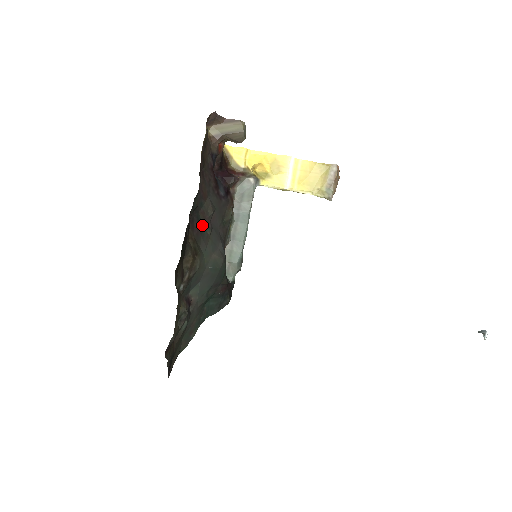
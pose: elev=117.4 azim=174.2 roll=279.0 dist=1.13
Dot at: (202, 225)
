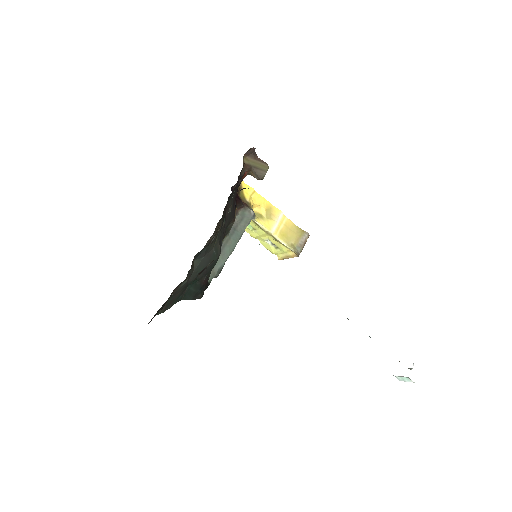
Dot at: (225, 213)
